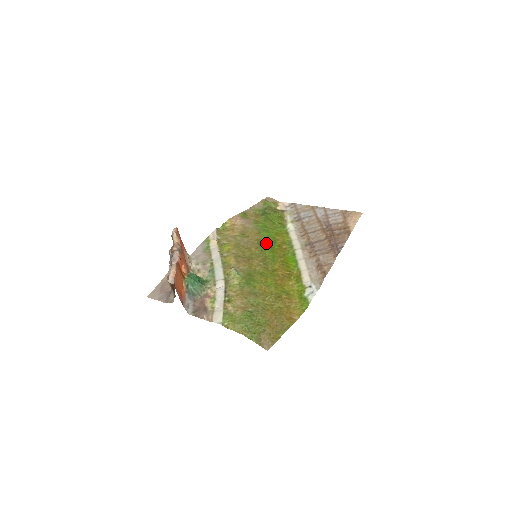
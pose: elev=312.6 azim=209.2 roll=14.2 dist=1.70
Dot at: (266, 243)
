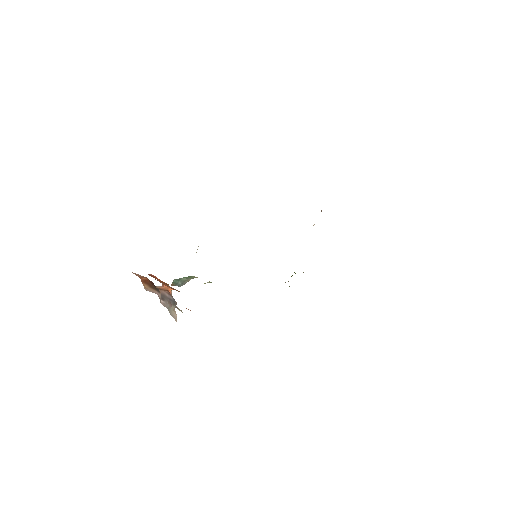
Dot at: occluded
